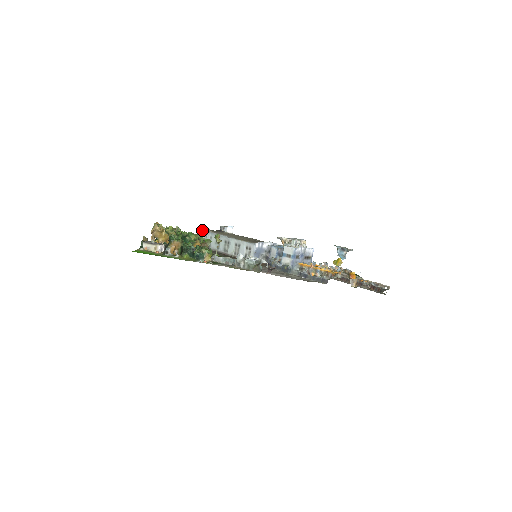
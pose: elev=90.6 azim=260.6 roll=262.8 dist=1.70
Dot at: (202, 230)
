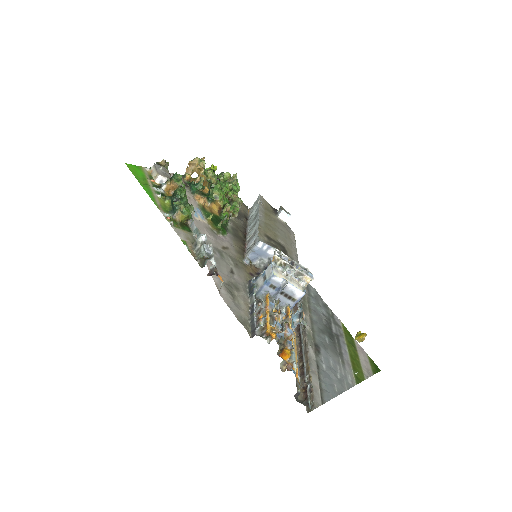
Dot at: (259, 198)
